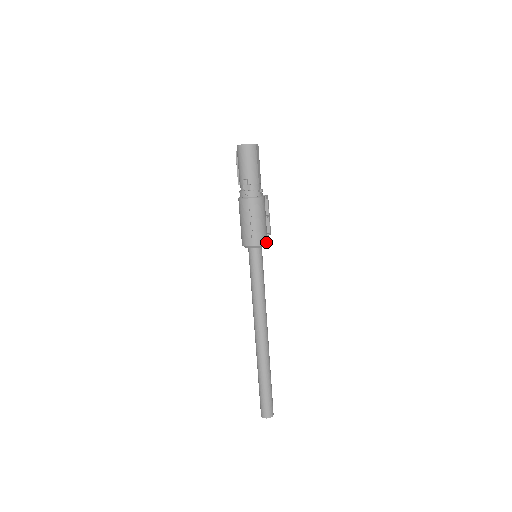
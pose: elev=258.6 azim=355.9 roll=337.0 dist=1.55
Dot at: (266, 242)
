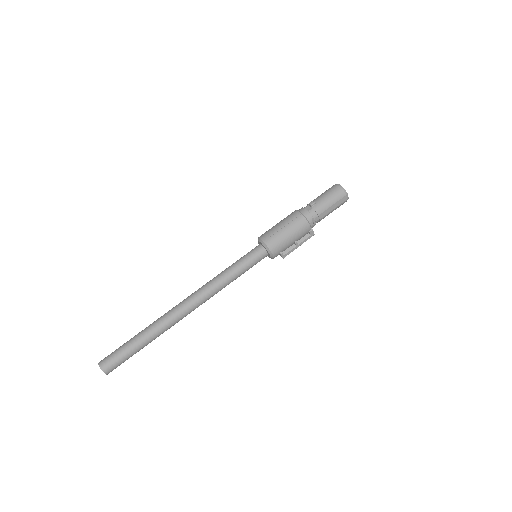
Dot at: (274, 253)
